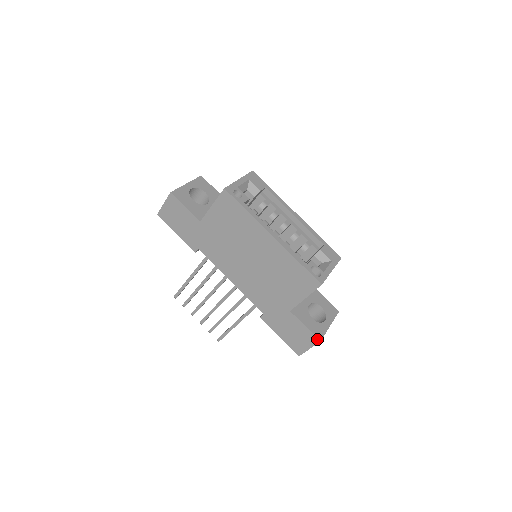
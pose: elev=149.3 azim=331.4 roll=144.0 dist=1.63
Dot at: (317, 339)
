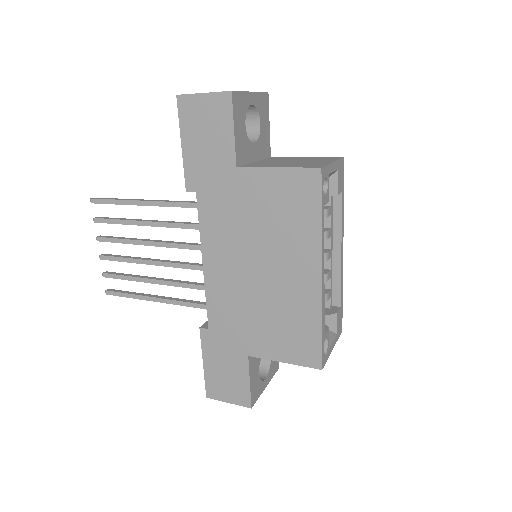
Dot at: (250, 403)
